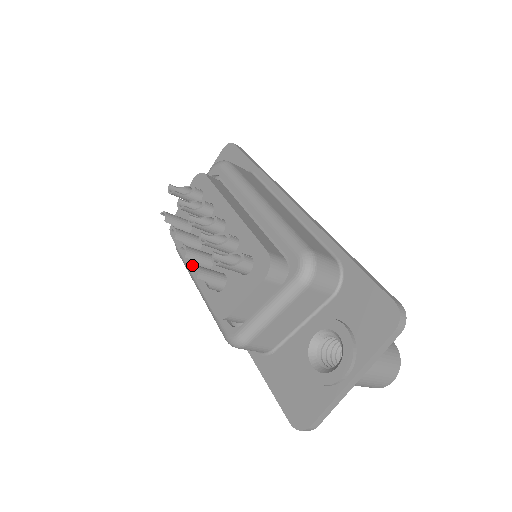
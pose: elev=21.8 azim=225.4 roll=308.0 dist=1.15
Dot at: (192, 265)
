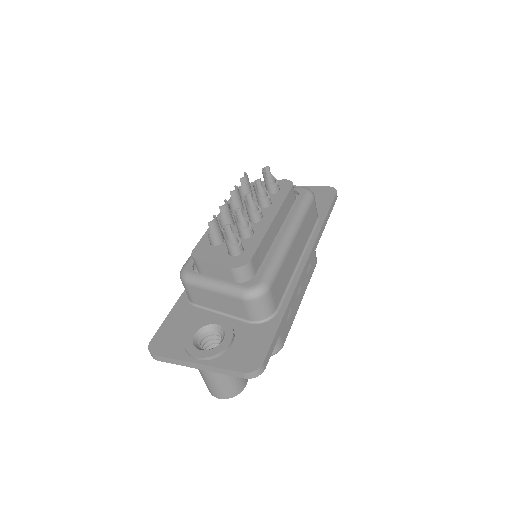
Dot at: (215, 215)
